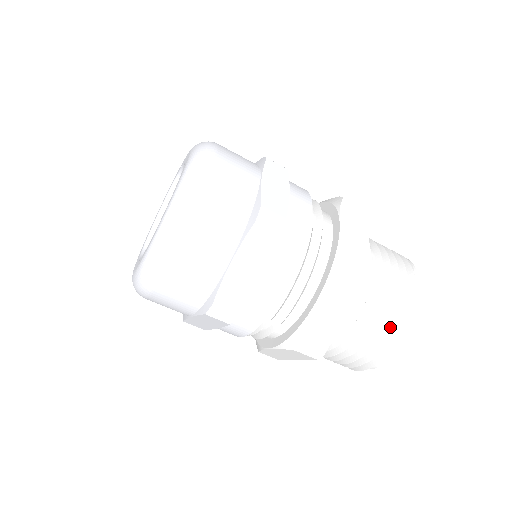
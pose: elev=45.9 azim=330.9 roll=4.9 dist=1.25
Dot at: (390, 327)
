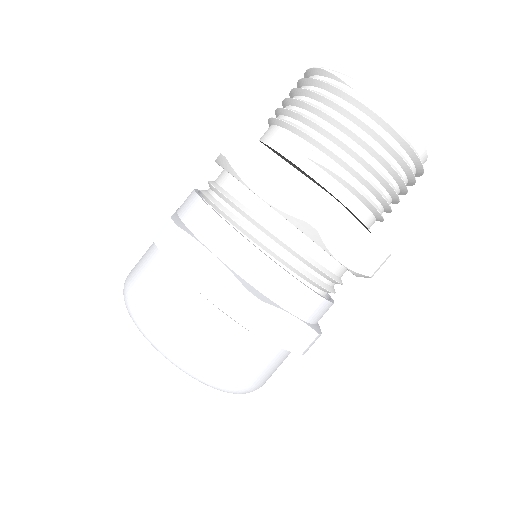
Dot at: (398, 162)
